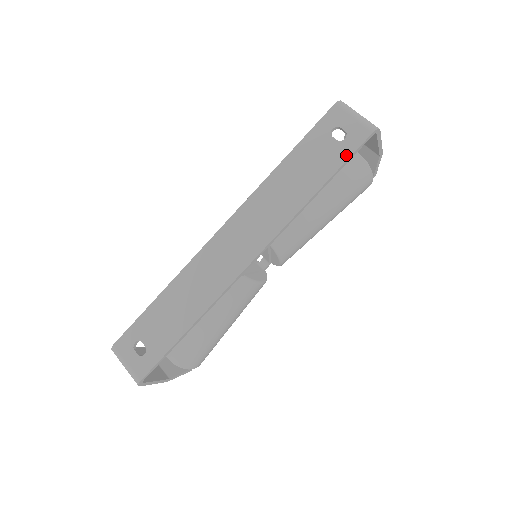
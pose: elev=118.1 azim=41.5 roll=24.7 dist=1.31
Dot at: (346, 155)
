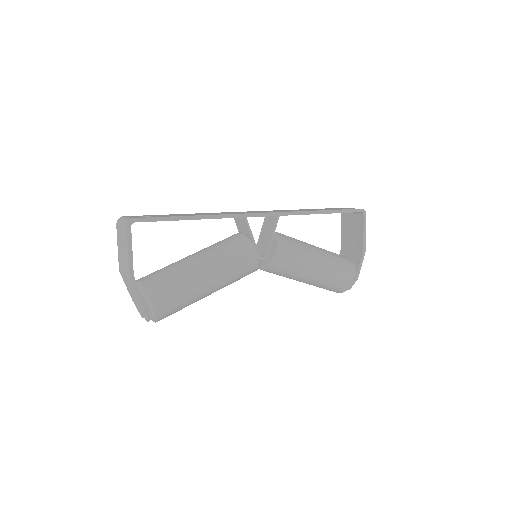
Dot at: (343, 209)
